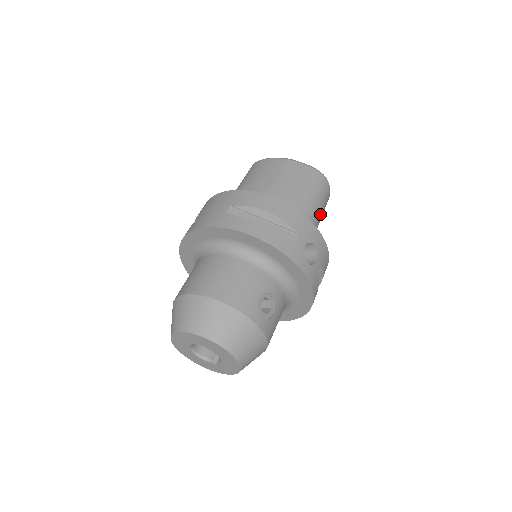
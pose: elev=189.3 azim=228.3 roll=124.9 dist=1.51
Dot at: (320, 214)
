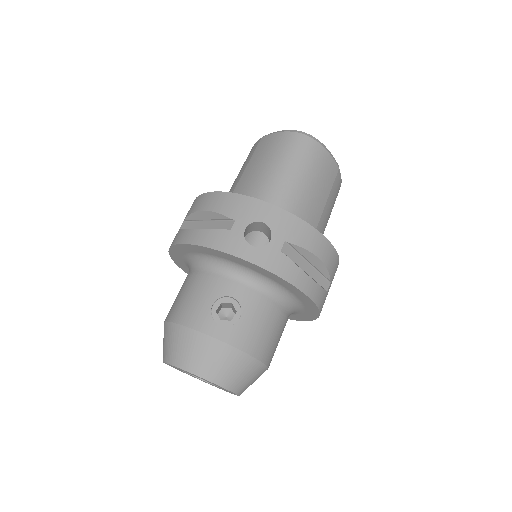
Dot at: (302, 178)
